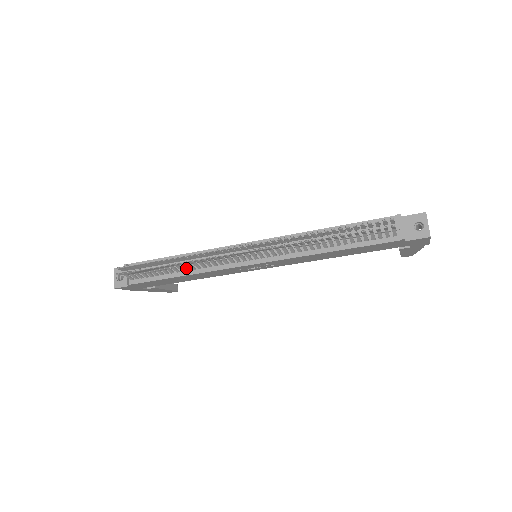
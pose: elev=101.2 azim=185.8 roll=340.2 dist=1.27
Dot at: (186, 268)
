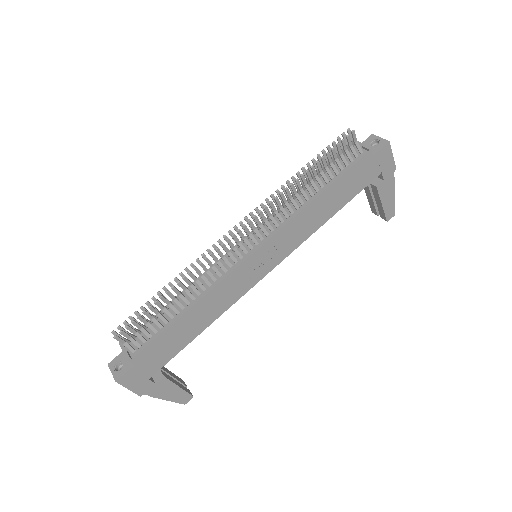
Dot at: (190, 295)
